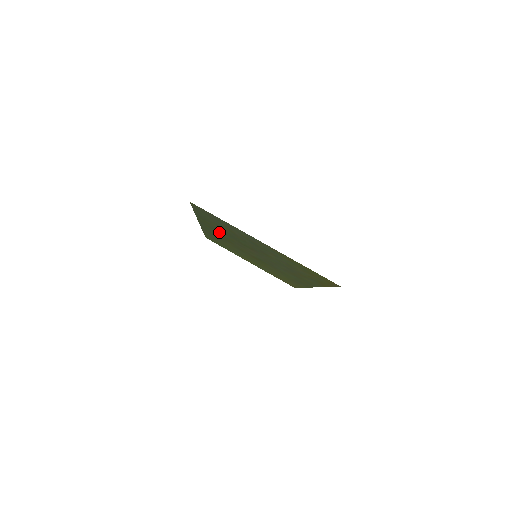
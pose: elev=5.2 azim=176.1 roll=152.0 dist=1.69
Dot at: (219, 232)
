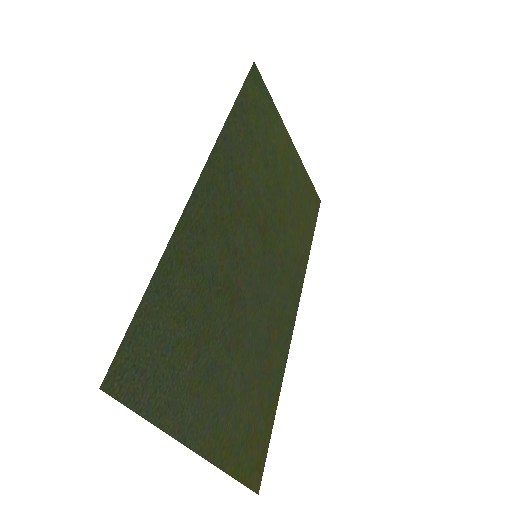
Dot at: (208, 242)
